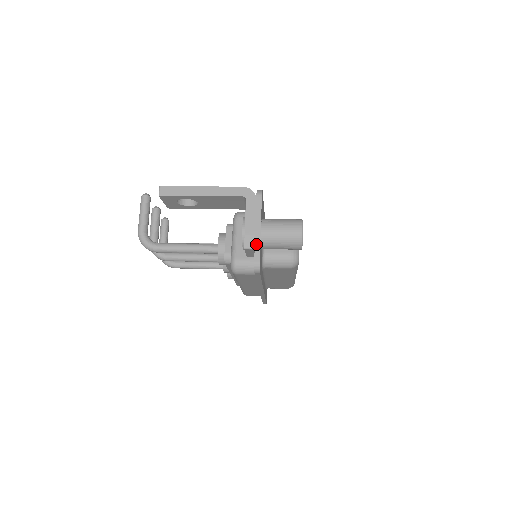
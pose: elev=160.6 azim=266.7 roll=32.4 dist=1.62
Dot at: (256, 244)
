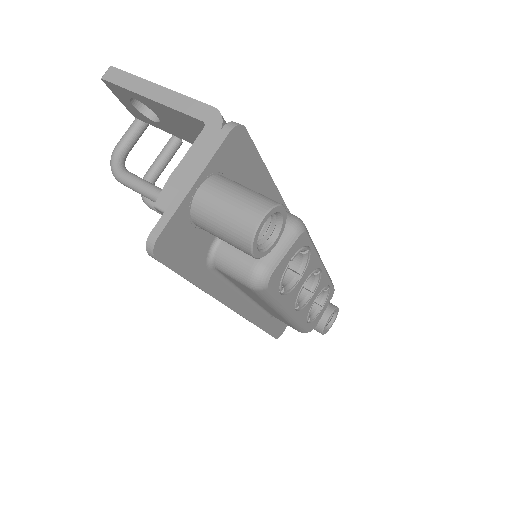
Dot at: (171, 206)
